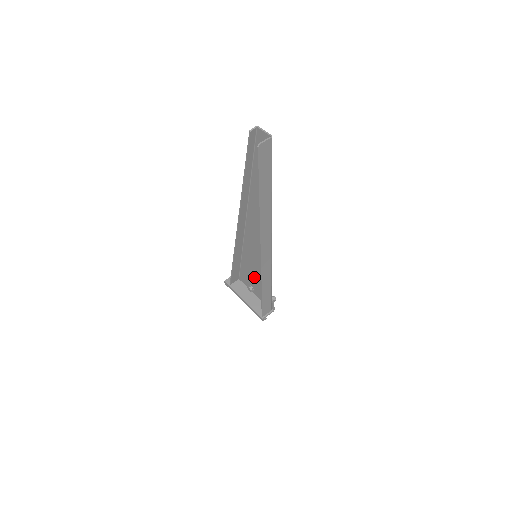
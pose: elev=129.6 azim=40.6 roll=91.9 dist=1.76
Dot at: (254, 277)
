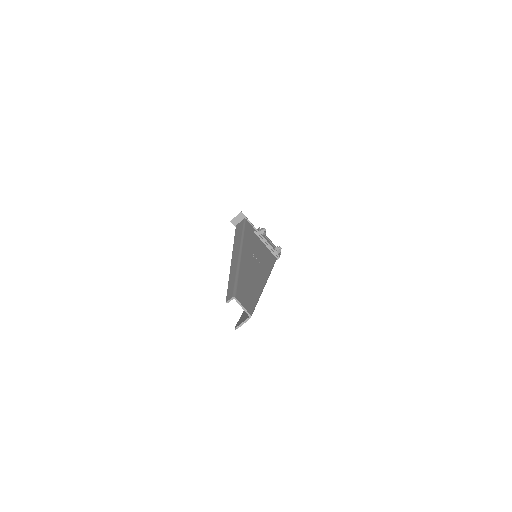
Dot at: occluded
